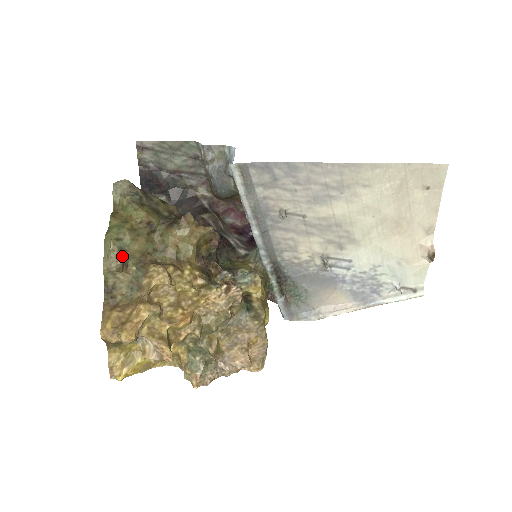
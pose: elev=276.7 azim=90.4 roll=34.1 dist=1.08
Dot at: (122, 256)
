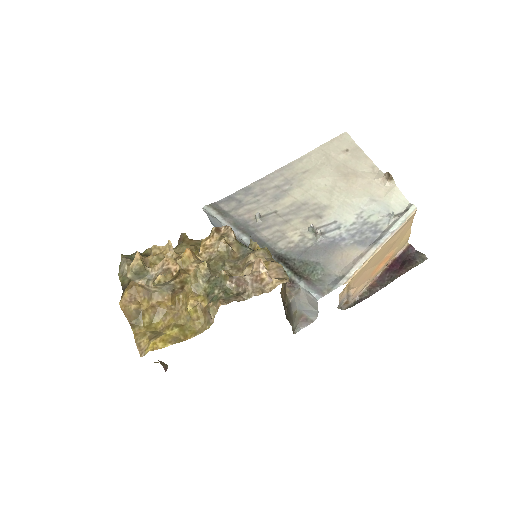
Dot at: occluded
